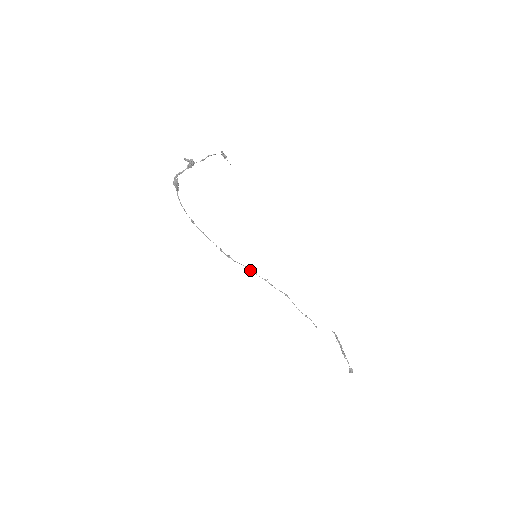
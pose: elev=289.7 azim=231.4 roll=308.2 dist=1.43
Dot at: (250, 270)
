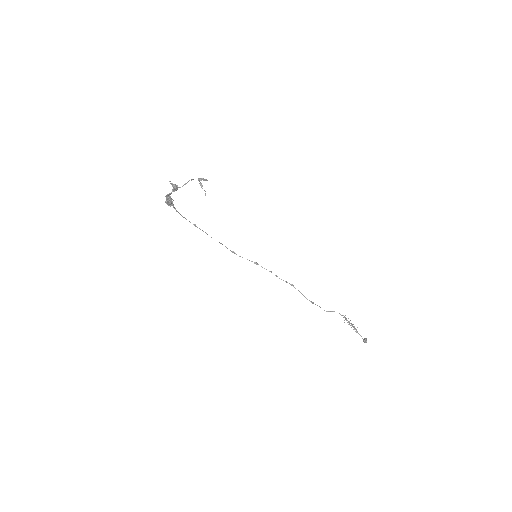
Dot at: occluded
